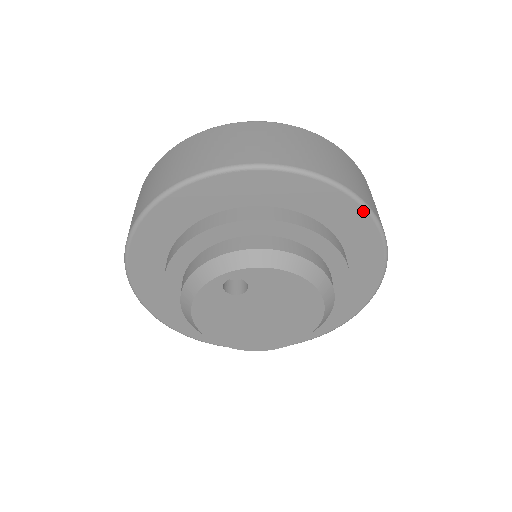
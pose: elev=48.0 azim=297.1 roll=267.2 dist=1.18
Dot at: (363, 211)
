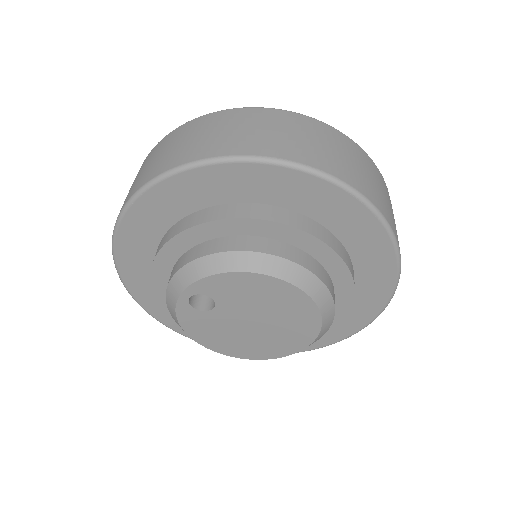
Dot at: (294, 172)
